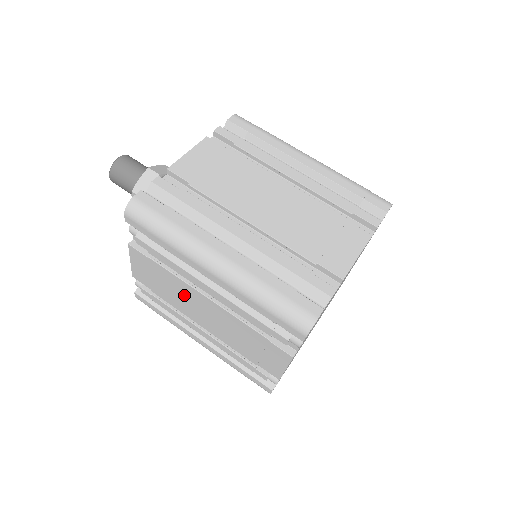
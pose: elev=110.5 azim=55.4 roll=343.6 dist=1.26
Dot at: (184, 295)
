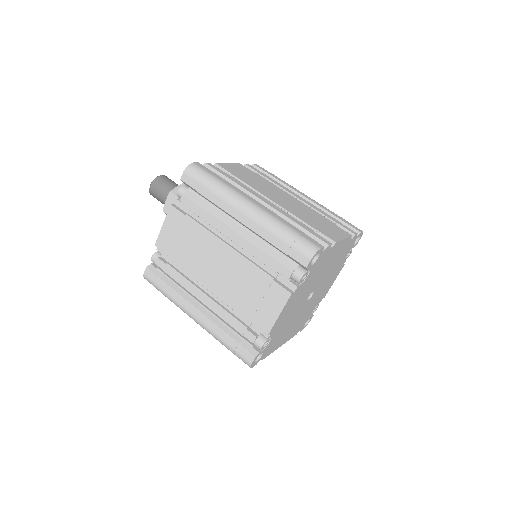
Dot at: (204, 250)
